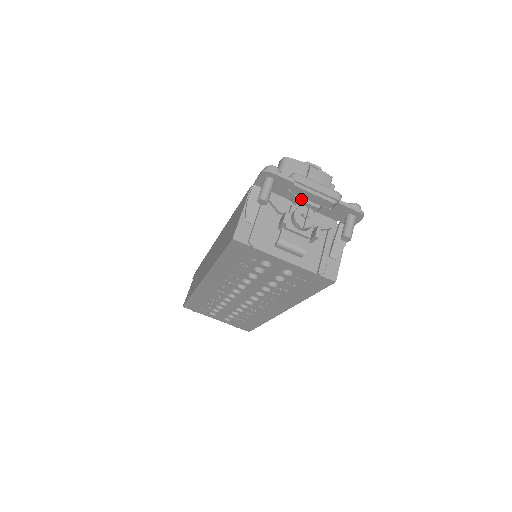
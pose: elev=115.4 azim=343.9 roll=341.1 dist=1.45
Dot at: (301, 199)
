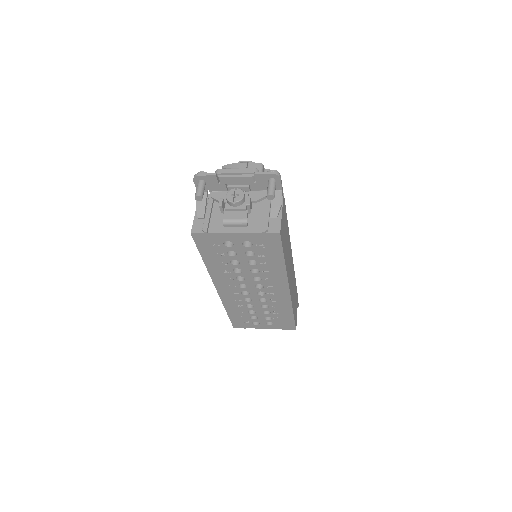
Dot at: (233, 186)
